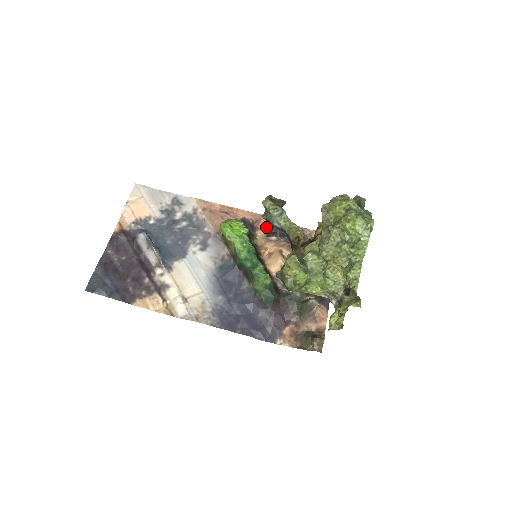
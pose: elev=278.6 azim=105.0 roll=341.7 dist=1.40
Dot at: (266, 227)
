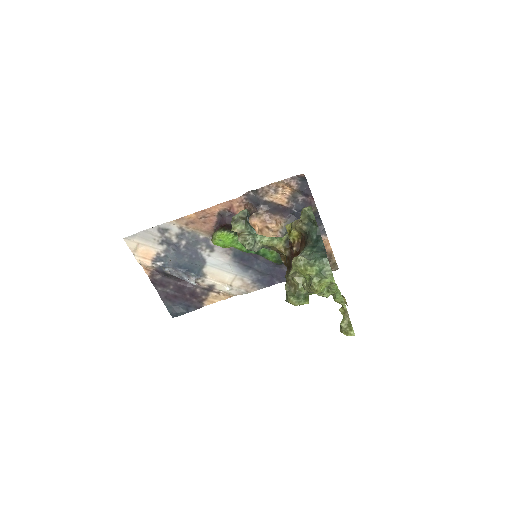
Dot at: (241, 210)
